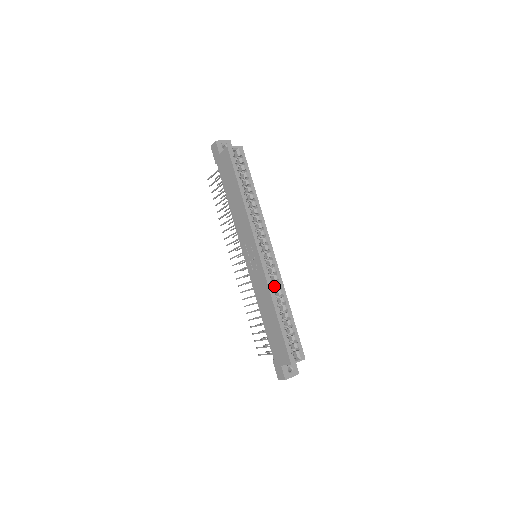
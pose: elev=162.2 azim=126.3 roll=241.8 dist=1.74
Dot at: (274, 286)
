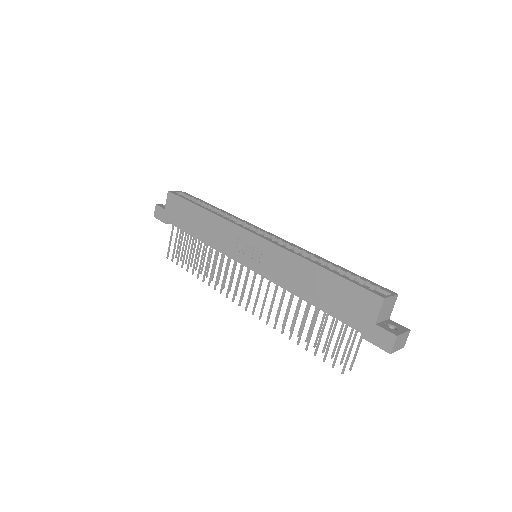
Dot at: occluded
